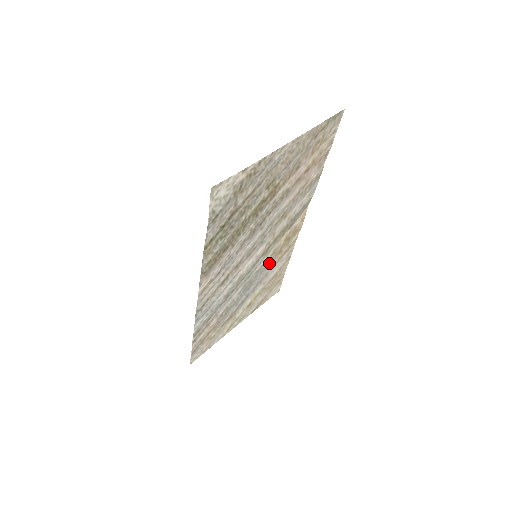
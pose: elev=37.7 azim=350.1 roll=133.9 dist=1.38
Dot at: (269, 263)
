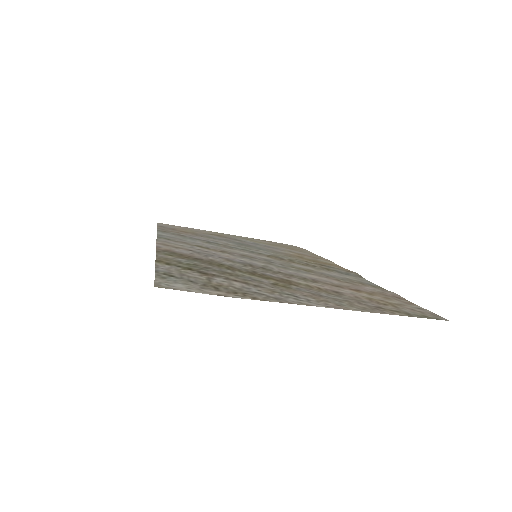
Dot at: (281, 252)
